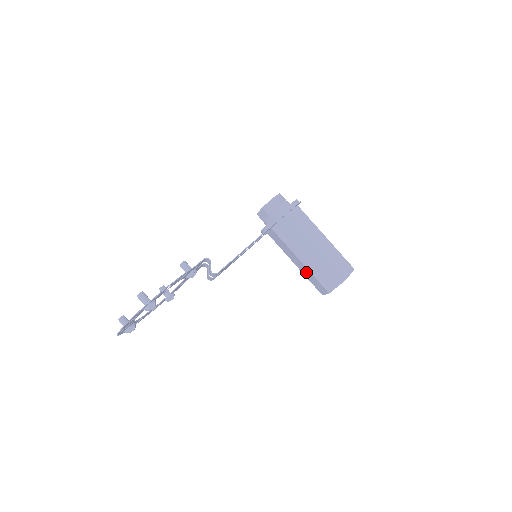
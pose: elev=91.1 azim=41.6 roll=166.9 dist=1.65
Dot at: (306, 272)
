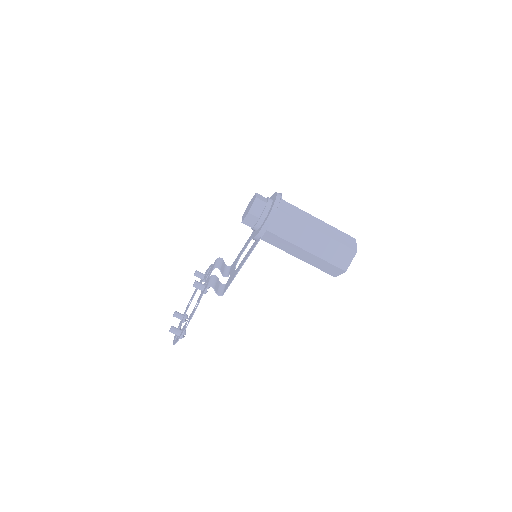
Dot at: occluded
